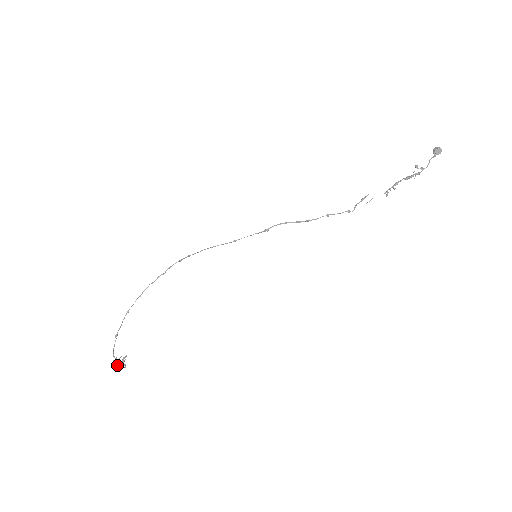
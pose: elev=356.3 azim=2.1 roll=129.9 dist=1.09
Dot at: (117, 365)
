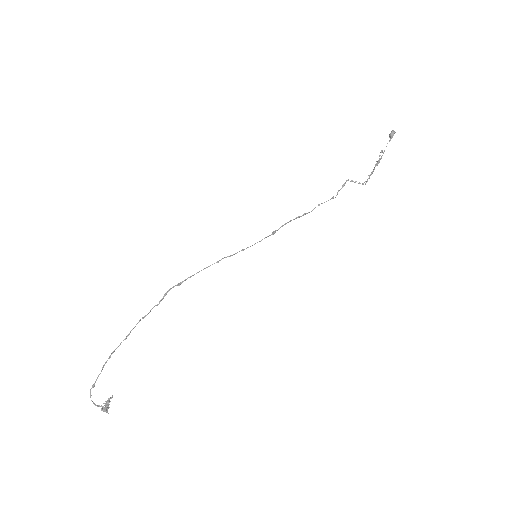
Dot at: (107, 412)
